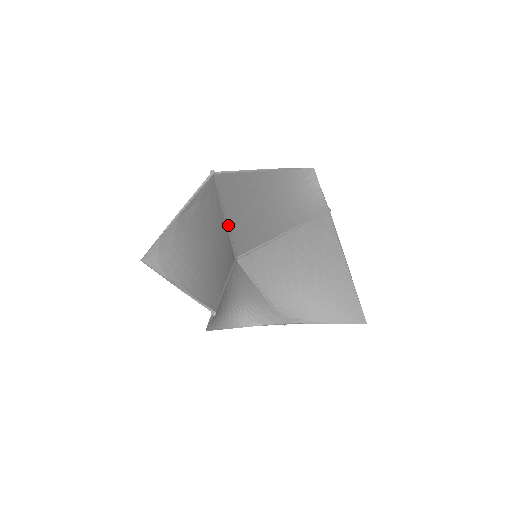
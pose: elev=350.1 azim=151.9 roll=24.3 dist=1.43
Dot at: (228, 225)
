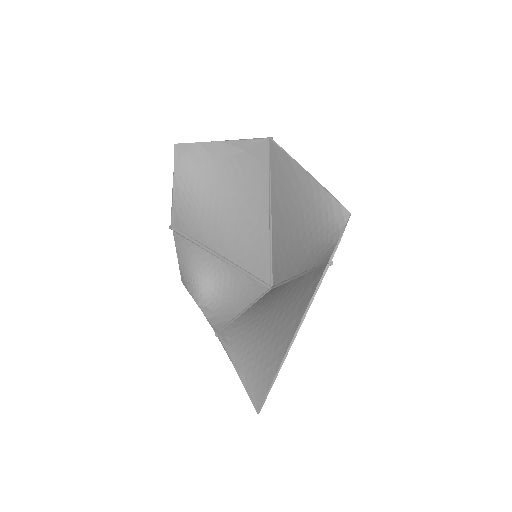
Dot at: (271, 225)
